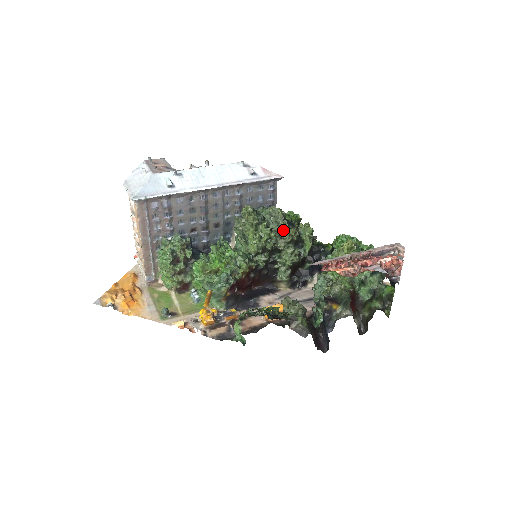
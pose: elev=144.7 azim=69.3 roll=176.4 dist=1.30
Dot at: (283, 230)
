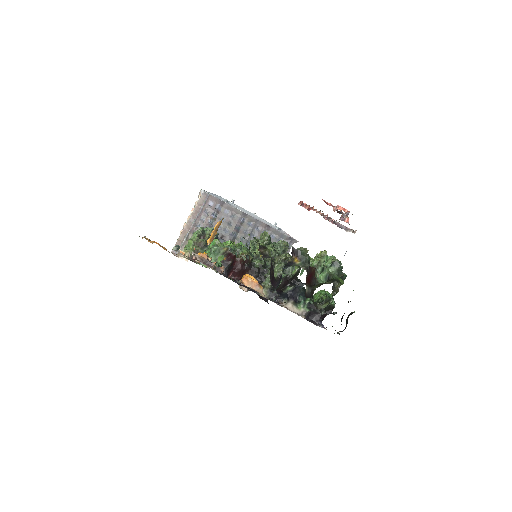
Dot at: occluded
